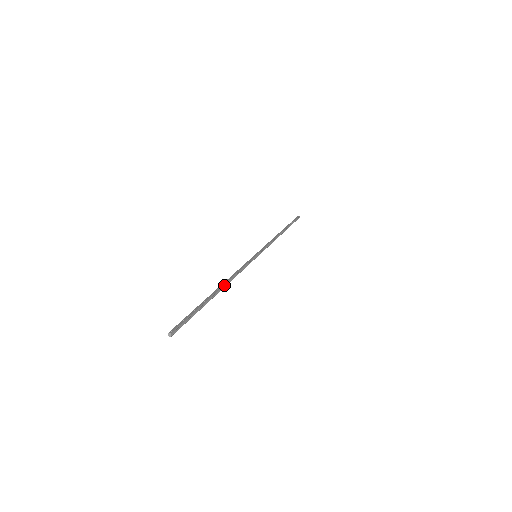
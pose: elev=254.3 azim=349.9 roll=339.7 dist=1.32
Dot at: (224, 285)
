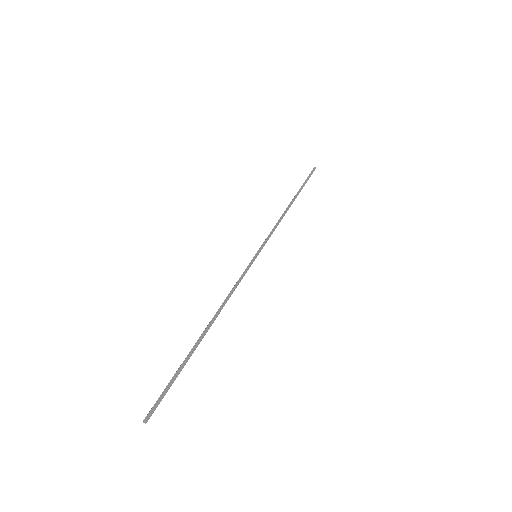
Dot at: (213, 319)
